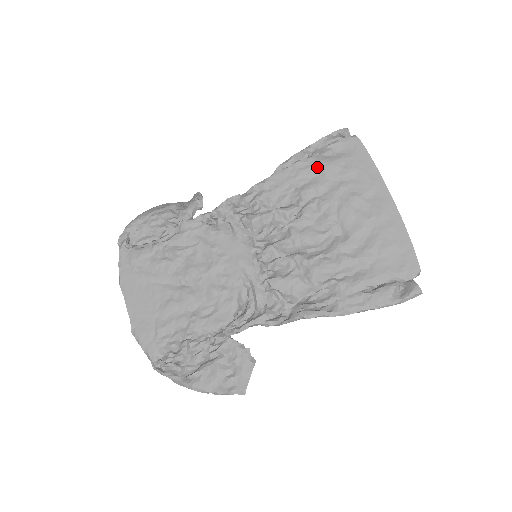
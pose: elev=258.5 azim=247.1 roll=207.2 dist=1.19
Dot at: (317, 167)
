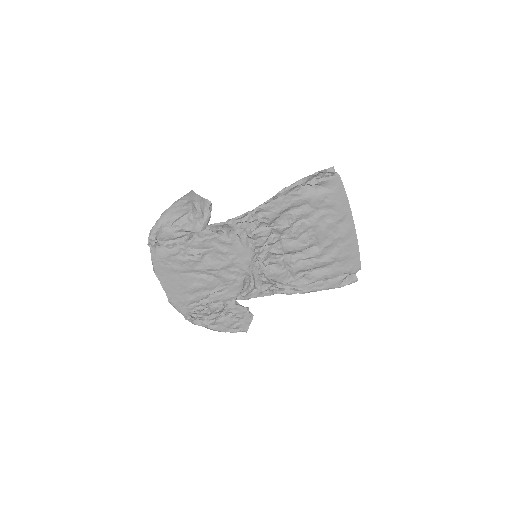
Dot at: (307, 199)
